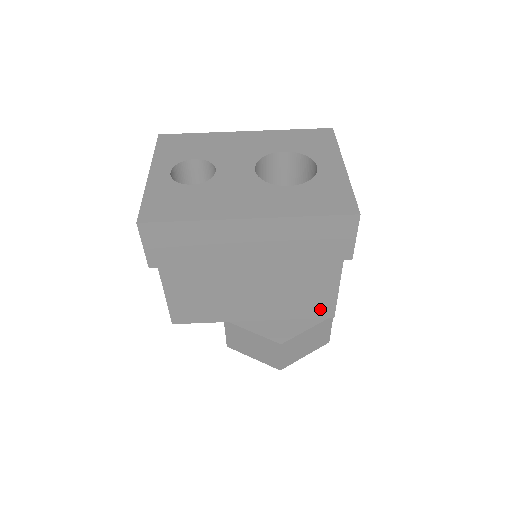
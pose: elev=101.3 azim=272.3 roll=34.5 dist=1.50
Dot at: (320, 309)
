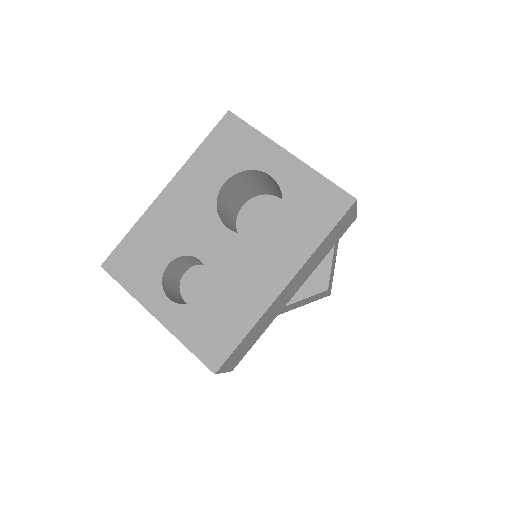
Dot at: occluded
